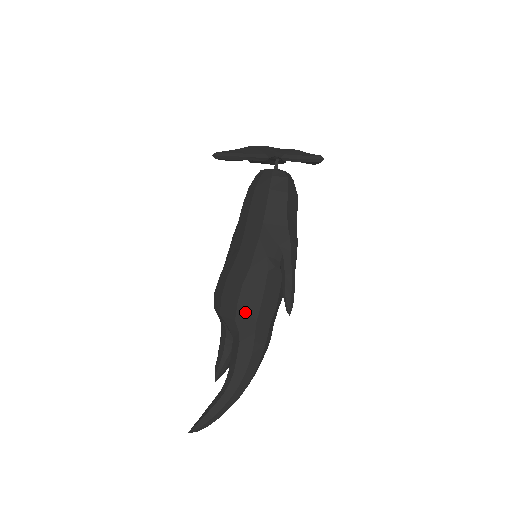
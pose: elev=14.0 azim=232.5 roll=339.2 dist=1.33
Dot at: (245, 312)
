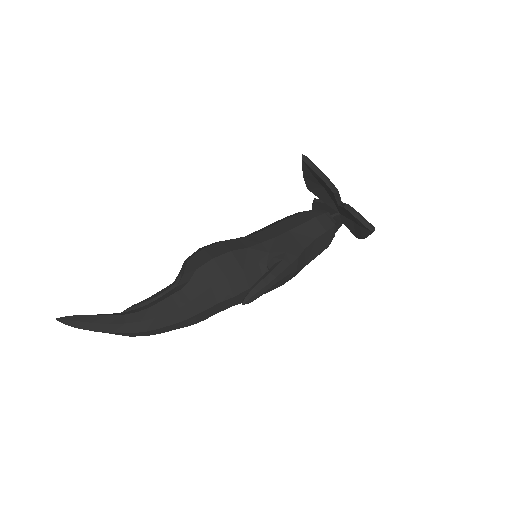
Dot at: (211, 271)
